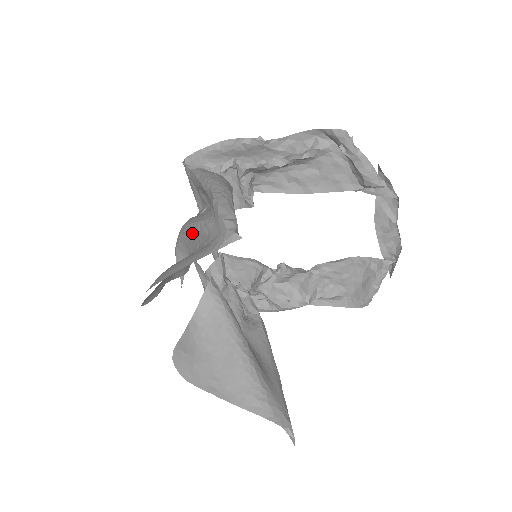
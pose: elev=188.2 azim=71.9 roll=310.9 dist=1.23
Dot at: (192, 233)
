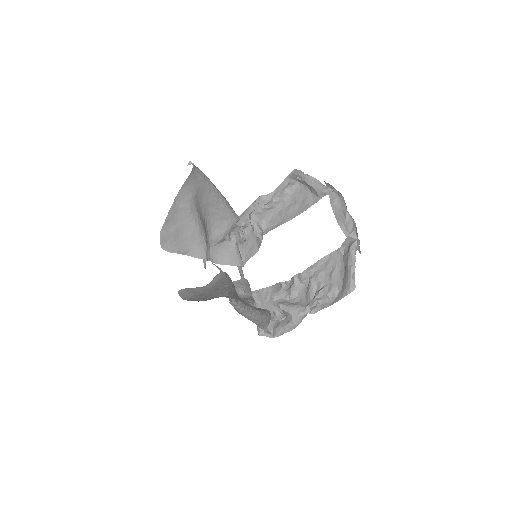
Dot at: occluded
